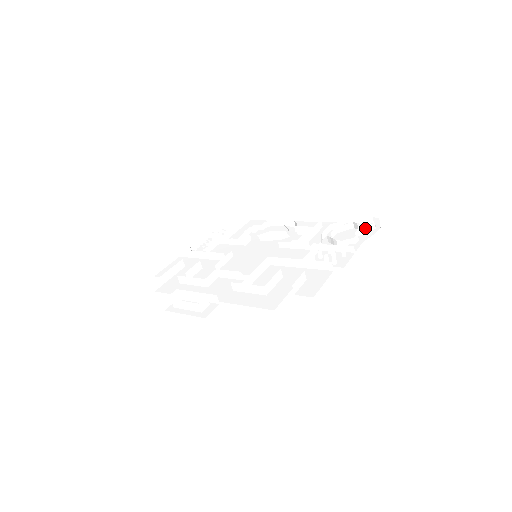
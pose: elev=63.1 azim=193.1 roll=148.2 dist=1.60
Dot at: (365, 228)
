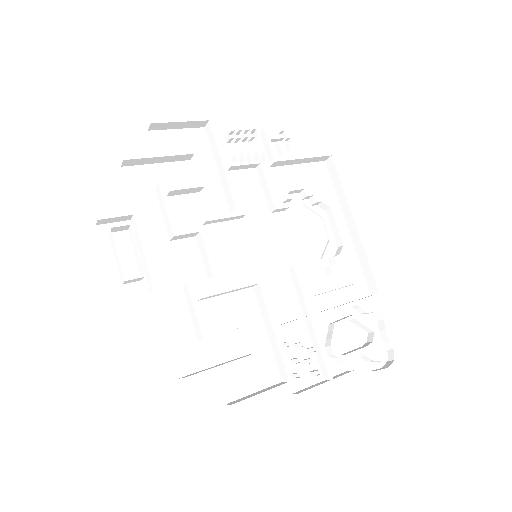
Dot at: (370, 359)
